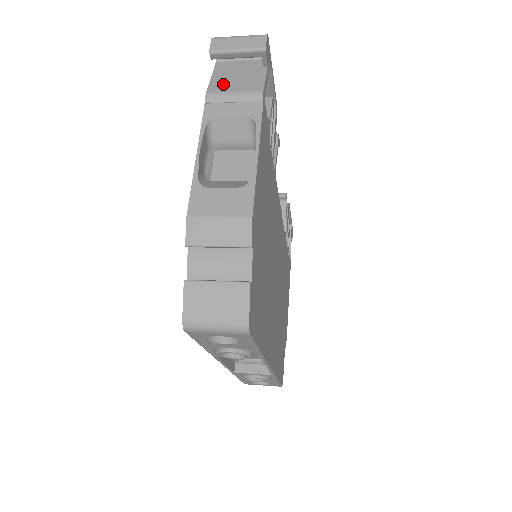
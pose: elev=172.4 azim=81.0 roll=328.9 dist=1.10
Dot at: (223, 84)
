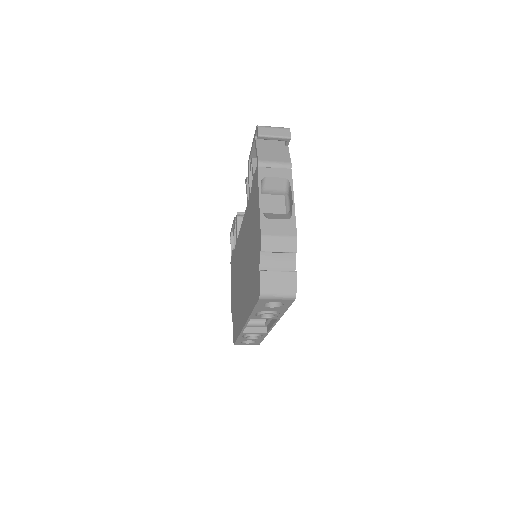
Dot at: (266, 155)
